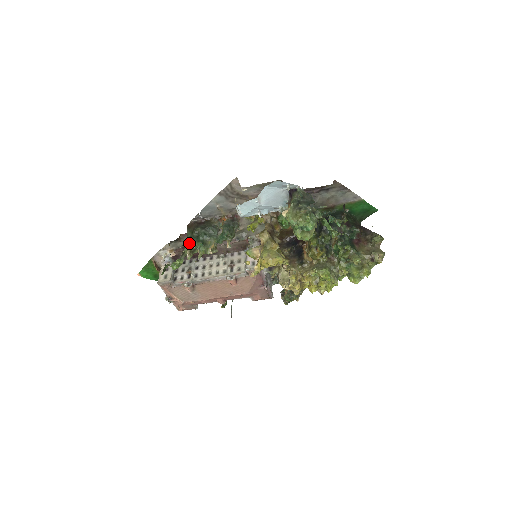
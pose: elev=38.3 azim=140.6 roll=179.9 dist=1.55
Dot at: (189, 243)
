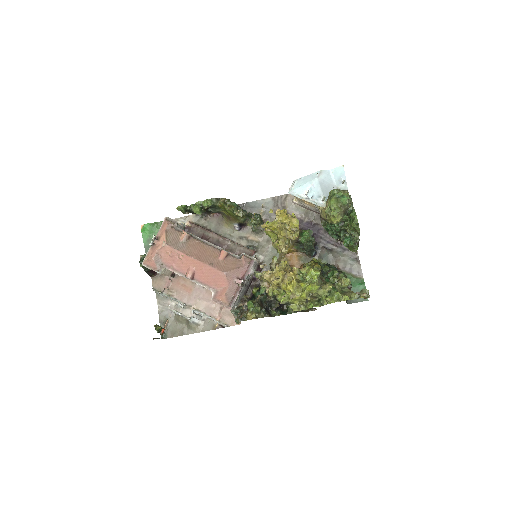
Dot at: (228, 199)
